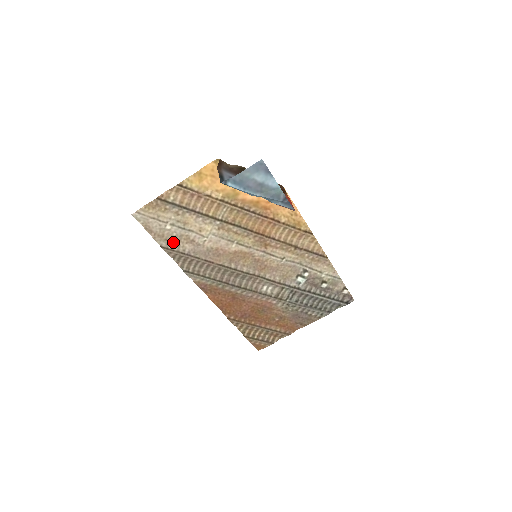
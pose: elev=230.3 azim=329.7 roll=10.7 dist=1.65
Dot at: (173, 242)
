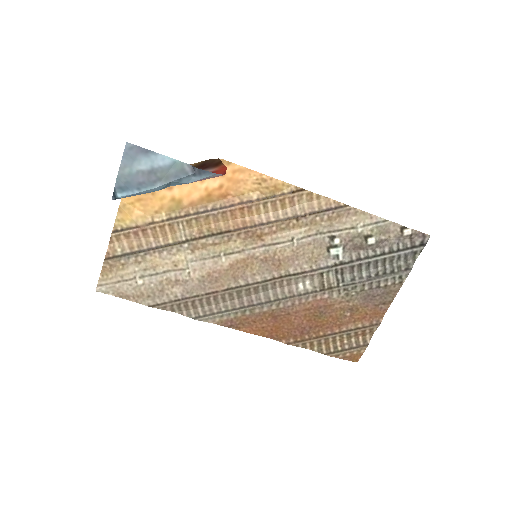
Dot at: (158, 294)
